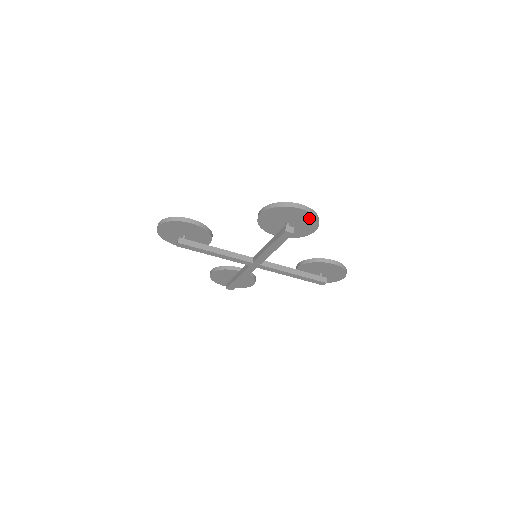
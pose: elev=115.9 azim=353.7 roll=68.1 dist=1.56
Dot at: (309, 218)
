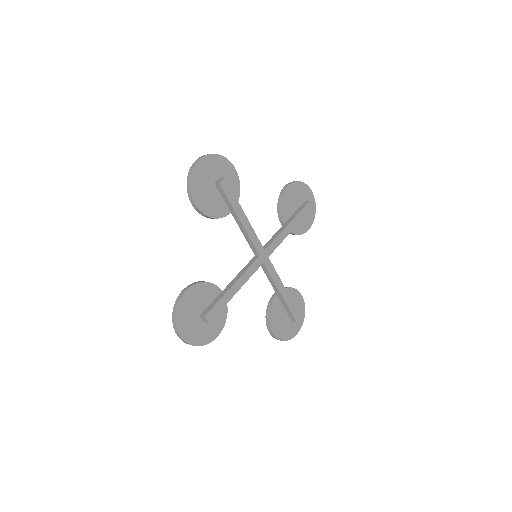
Dot at: (312, 208)
